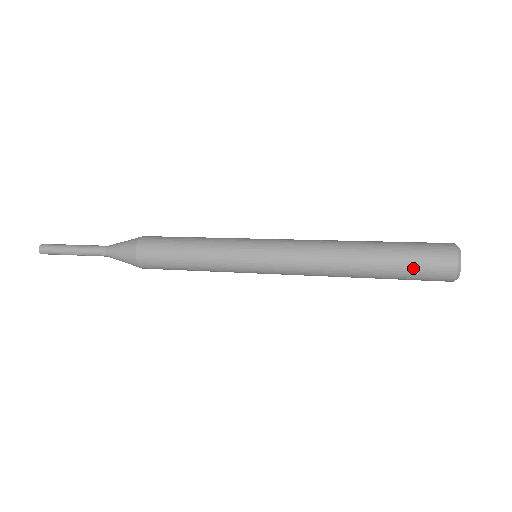
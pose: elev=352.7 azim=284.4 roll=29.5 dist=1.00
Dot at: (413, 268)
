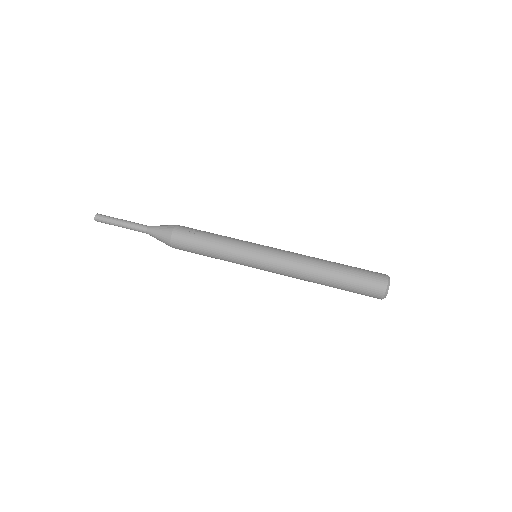
Dot at: occluded
